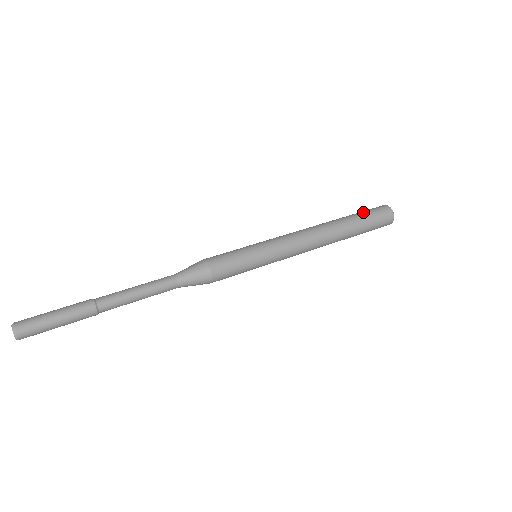
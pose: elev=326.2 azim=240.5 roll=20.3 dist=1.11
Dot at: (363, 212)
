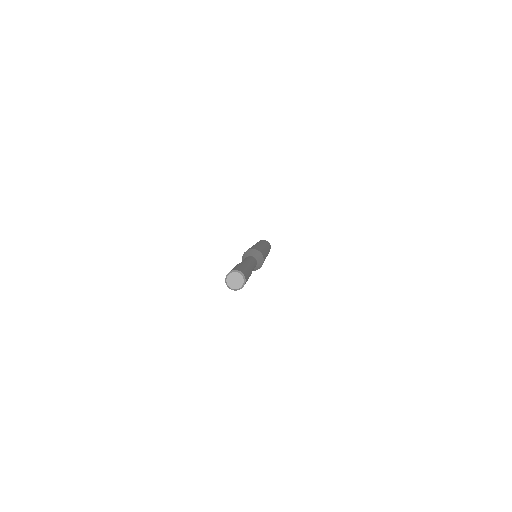
Dot at: occluded
